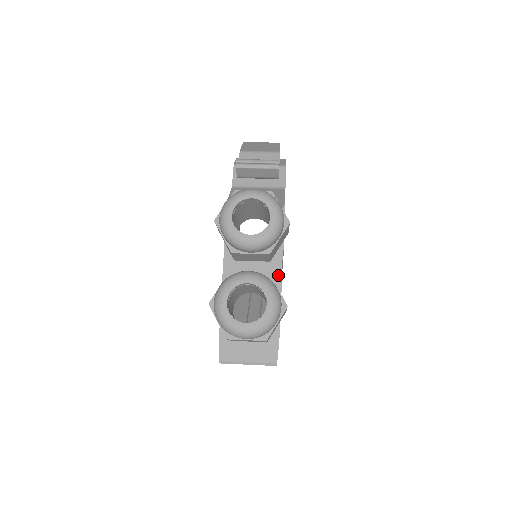
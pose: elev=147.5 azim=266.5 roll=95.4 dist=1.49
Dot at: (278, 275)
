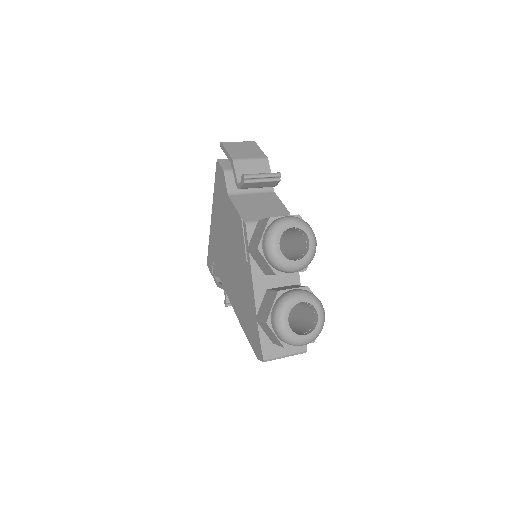
Dot at: (297, 279)
